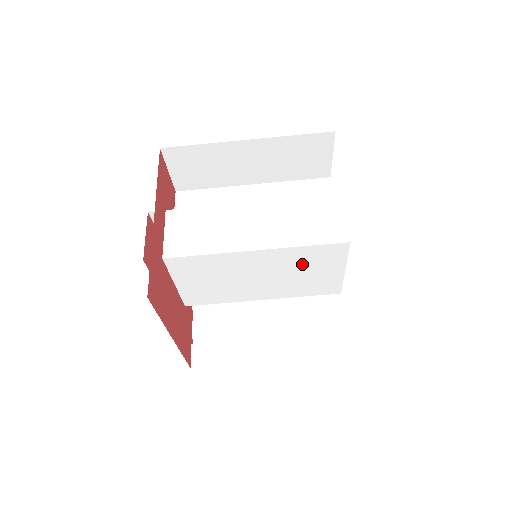
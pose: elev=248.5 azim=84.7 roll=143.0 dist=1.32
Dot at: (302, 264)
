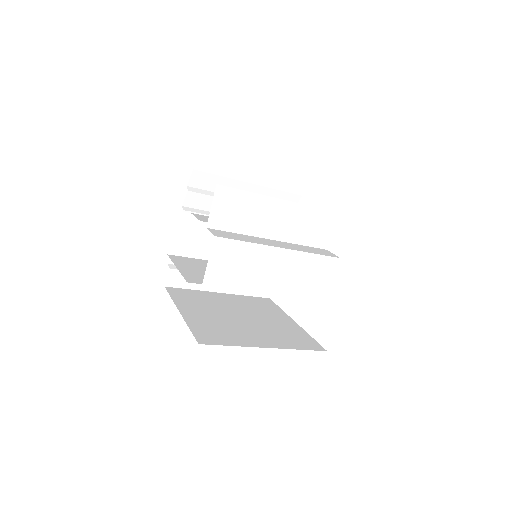
Dot at: occluded
